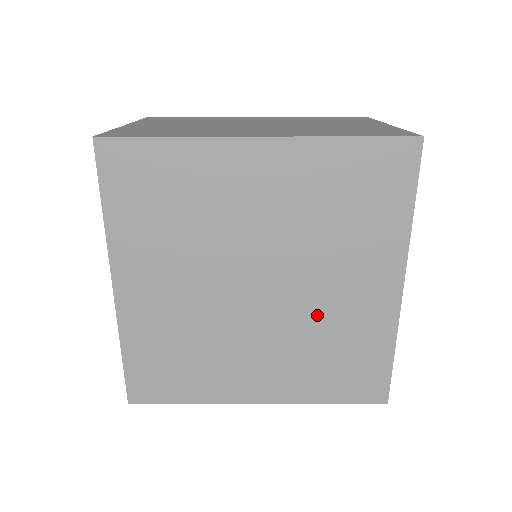
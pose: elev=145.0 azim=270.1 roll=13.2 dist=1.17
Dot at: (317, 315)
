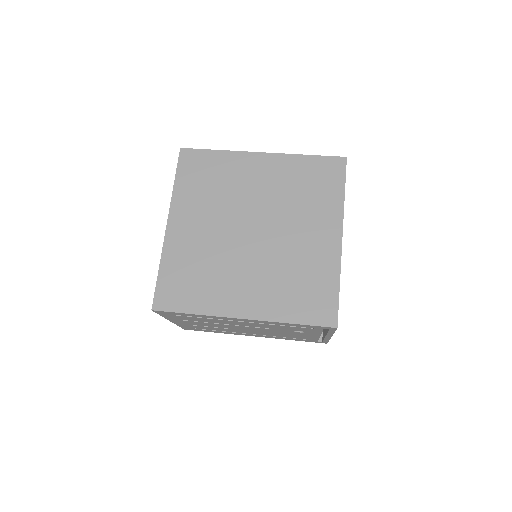
Dot at: (288, 253)
